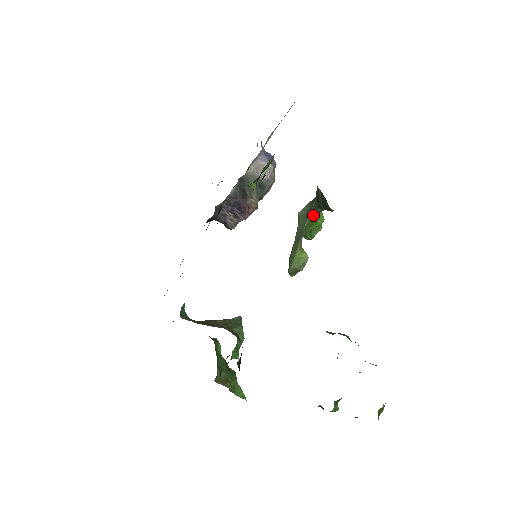
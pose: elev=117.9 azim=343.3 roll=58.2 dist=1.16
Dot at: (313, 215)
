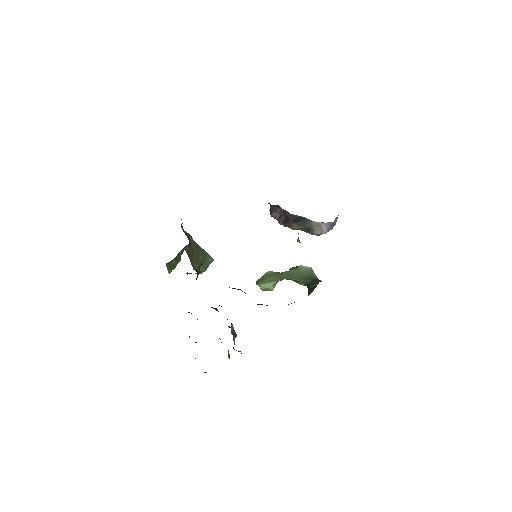
Dot at: (301, 282)
